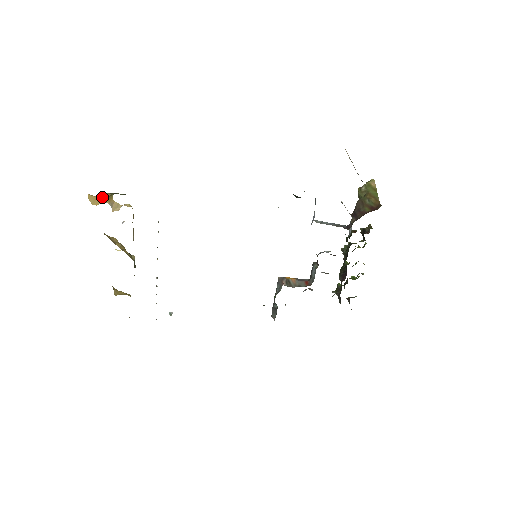
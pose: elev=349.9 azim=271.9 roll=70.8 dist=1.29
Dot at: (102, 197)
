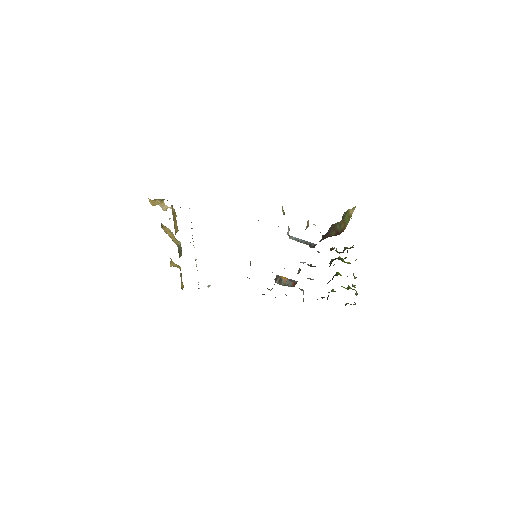
Dot at: (156, 201)
